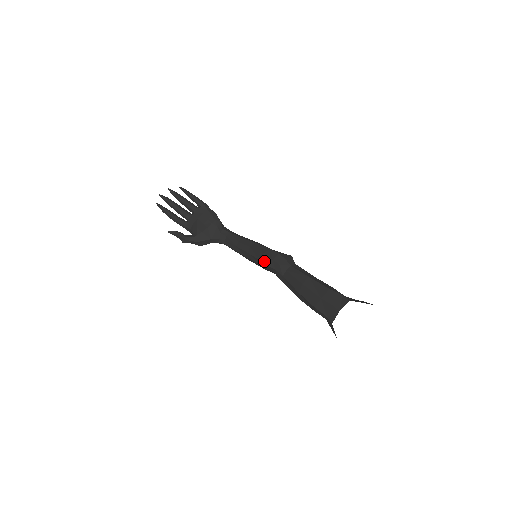
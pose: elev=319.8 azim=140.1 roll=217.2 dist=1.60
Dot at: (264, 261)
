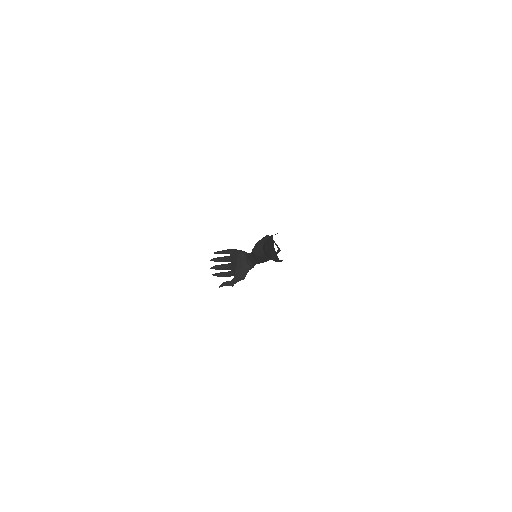
Dot at: (256, 255)
